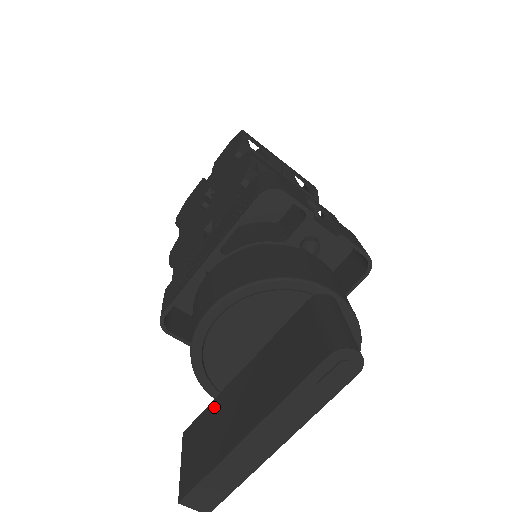
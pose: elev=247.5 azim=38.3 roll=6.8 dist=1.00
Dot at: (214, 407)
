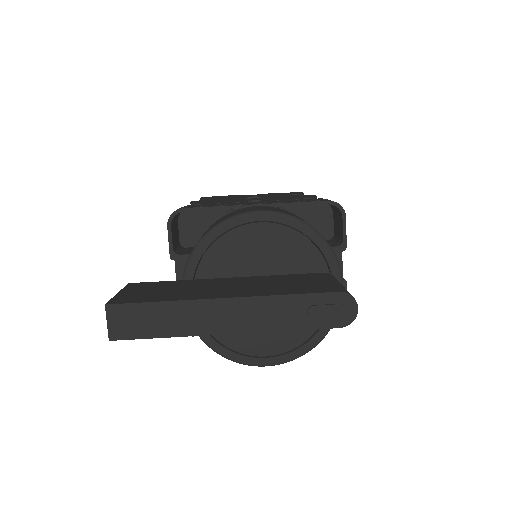
Dot at: (182, 282)
